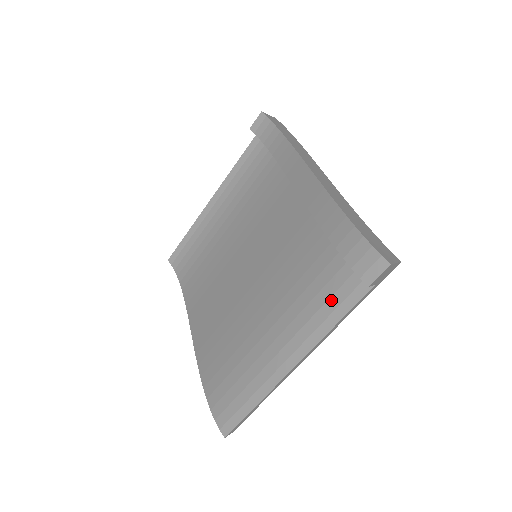
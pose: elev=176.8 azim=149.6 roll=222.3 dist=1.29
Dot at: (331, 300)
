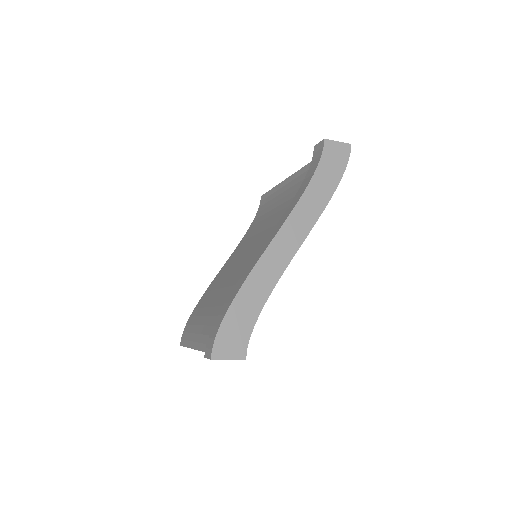
Dot at: occluded
